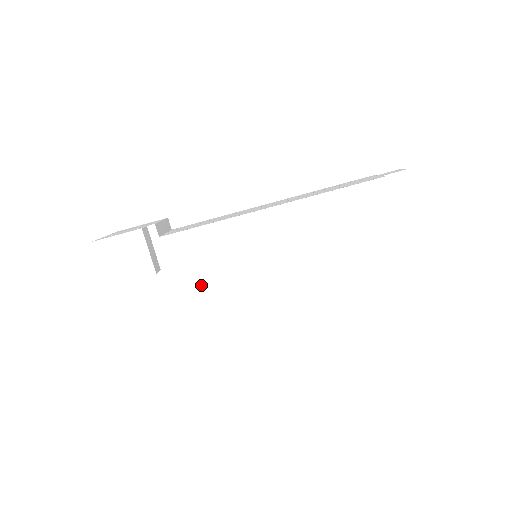
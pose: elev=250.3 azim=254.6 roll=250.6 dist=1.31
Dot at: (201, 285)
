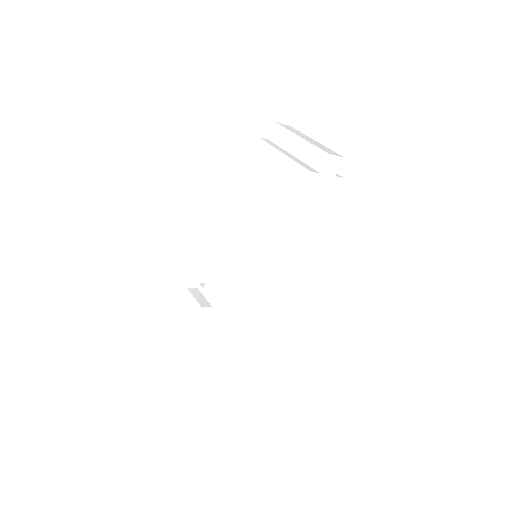
Dot at: (230, 297)
